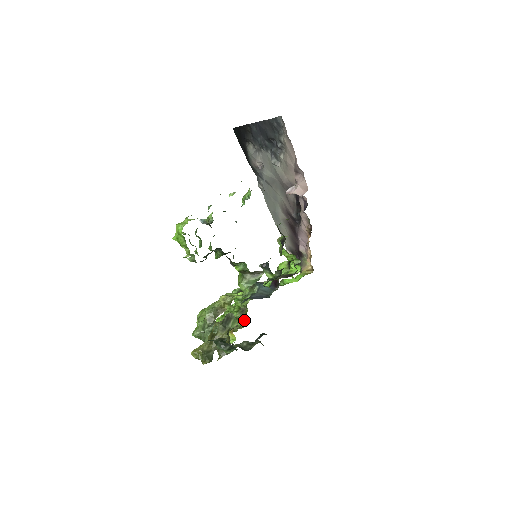
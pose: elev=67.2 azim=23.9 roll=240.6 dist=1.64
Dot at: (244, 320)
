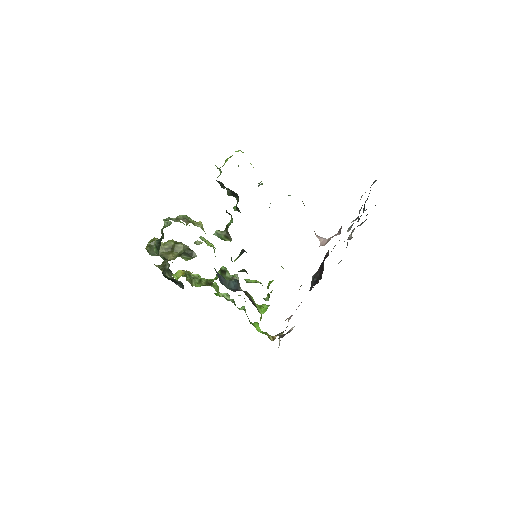
Dot at: occluded
